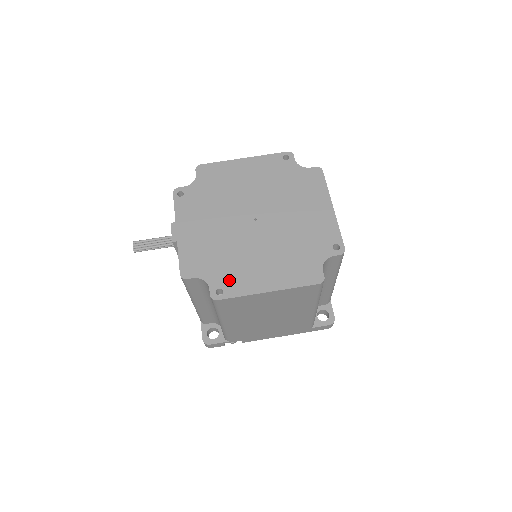
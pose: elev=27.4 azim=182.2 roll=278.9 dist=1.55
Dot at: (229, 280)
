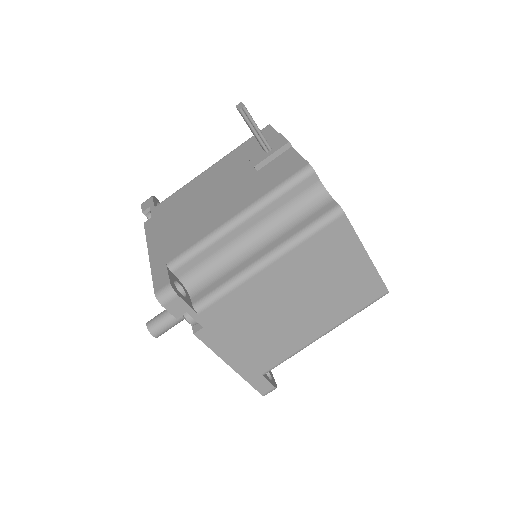
Dot at: occluded
